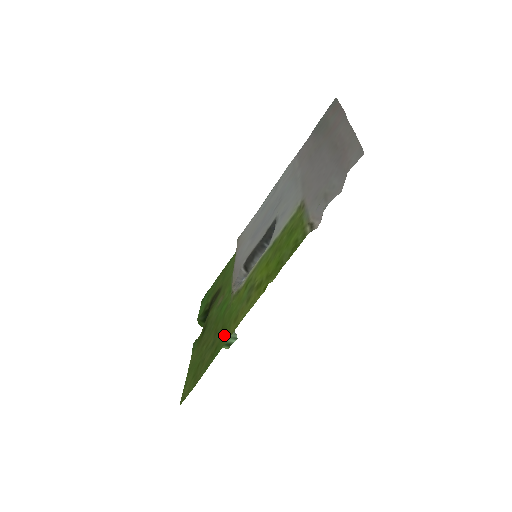
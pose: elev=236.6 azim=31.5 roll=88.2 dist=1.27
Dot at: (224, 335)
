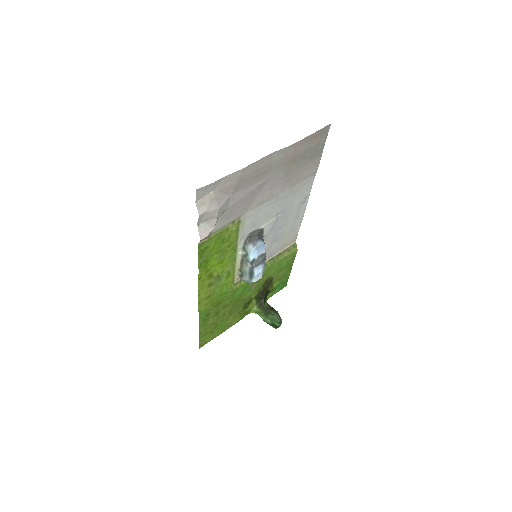
Dot at: (208, 307)
